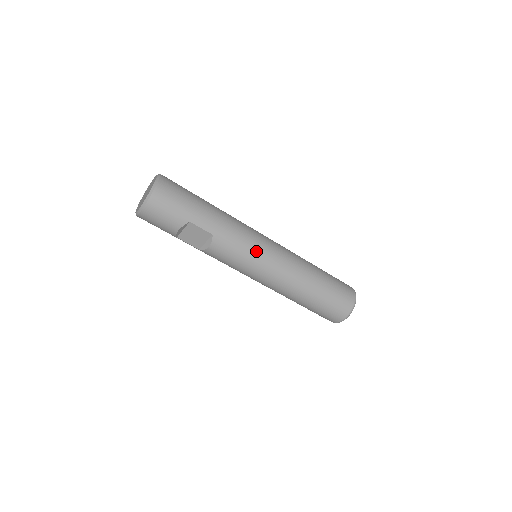
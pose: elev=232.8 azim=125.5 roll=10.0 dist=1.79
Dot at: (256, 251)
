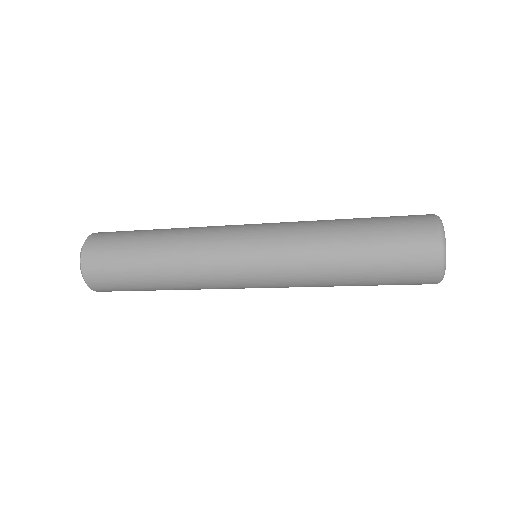
Dot at: (239, 287)
